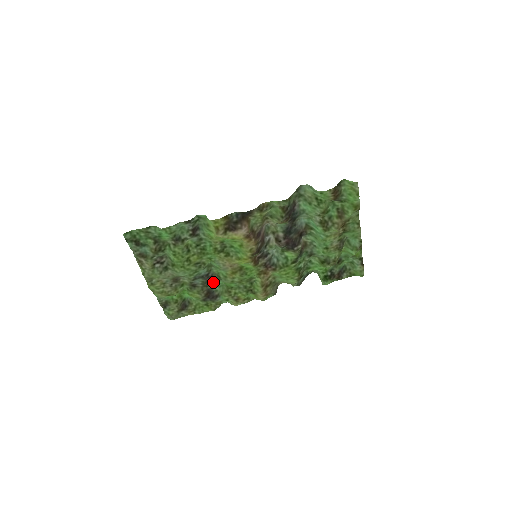
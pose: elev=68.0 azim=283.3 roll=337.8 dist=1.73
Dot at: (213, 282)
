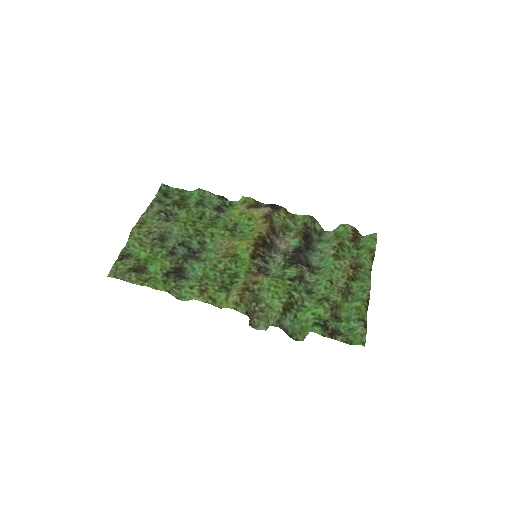
Dot at: (193, 262)
